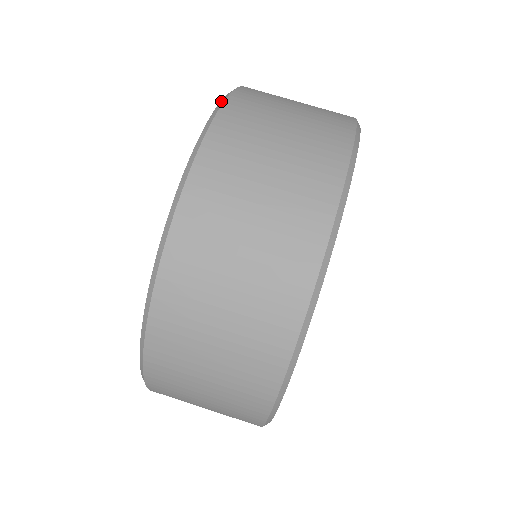
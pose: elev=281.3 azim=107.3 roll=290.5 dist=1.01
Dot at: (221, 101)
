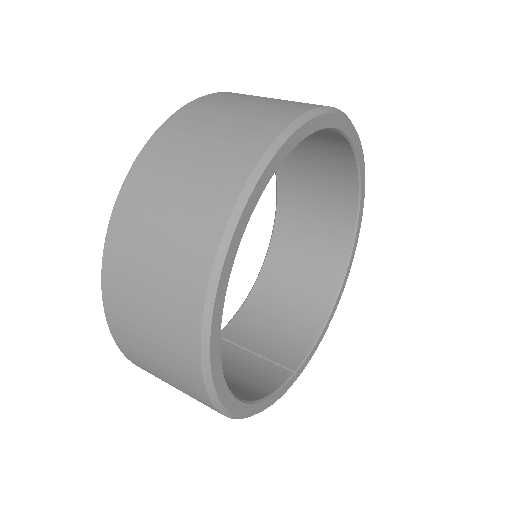
Dot at: occluded
